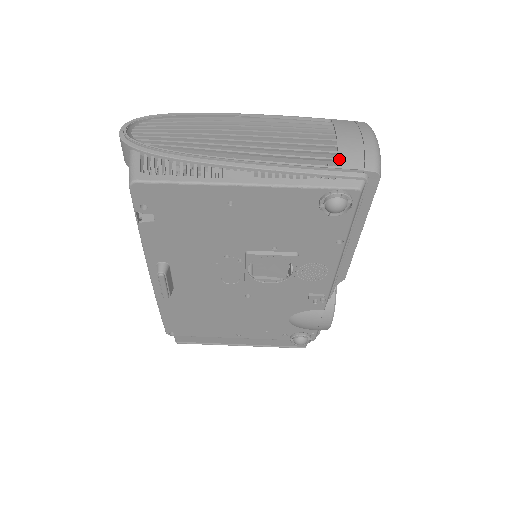
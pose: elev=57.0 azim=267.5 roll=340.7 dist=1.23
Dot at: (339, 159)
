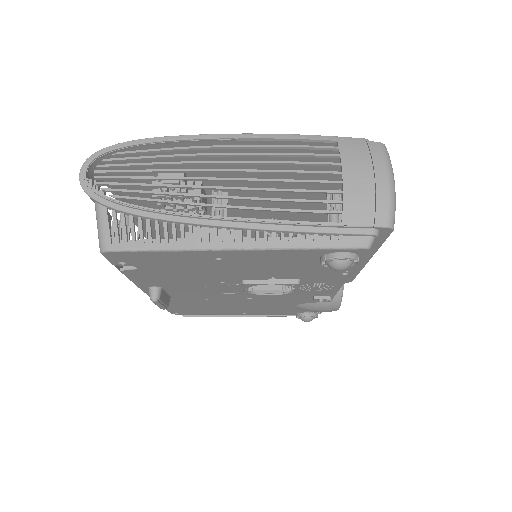
Dot at: (344, 212)
